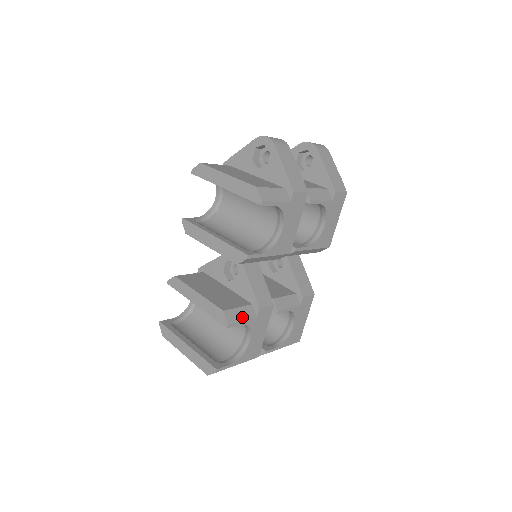
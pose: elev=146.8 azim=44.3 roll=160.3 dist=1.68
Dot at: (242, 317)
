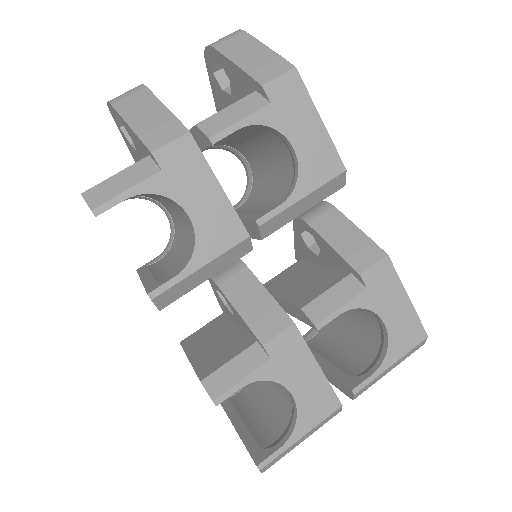
Dot at: (239, 374)
